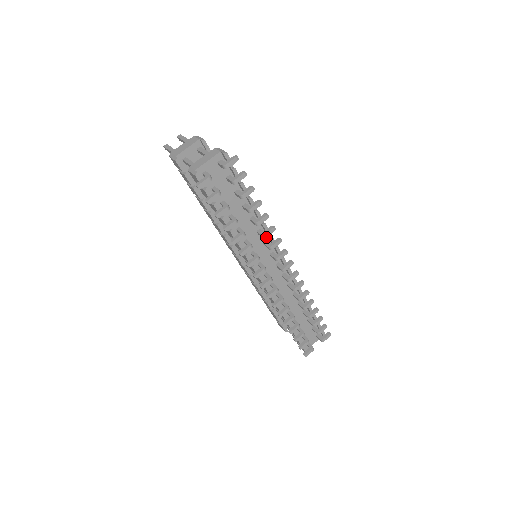
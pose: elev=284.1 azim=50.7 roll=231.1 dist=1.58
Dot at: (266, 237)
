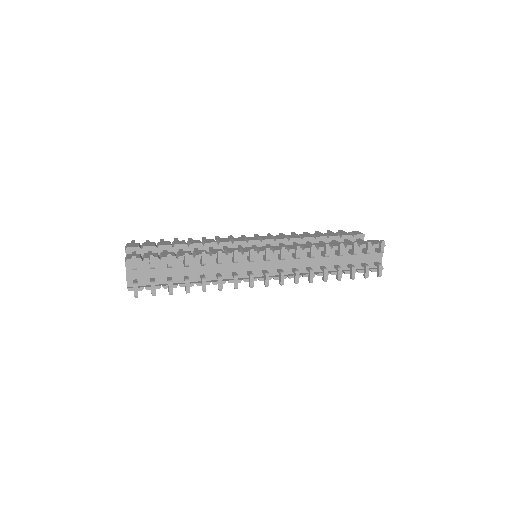
Dot at: (229, 256)
